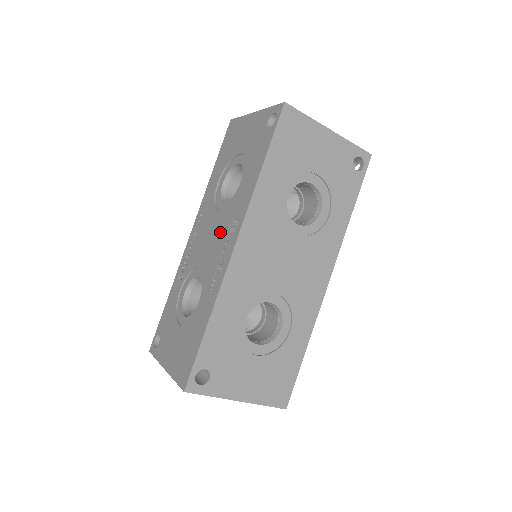
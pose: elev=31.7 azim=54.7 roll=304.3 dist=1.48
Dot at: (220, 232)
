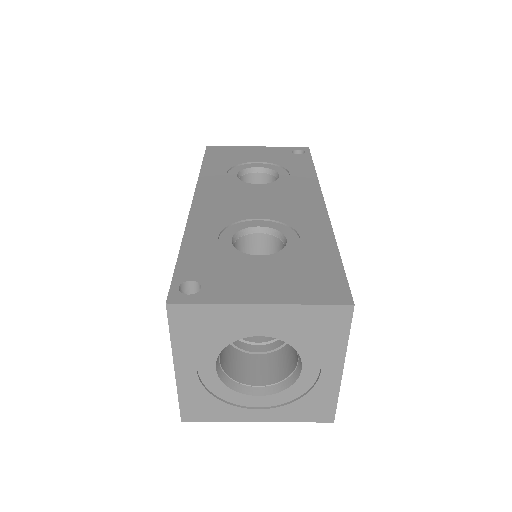
Dot at: occluded
